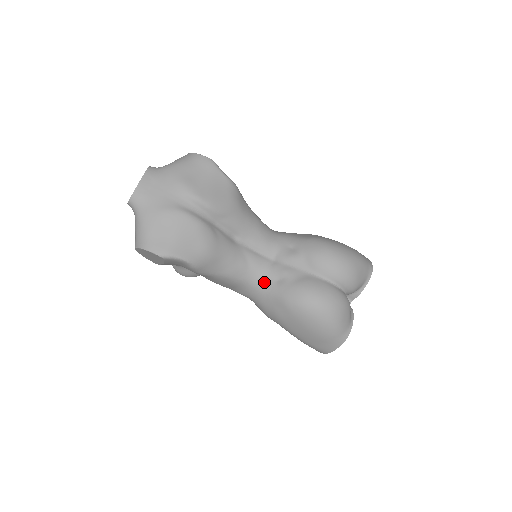
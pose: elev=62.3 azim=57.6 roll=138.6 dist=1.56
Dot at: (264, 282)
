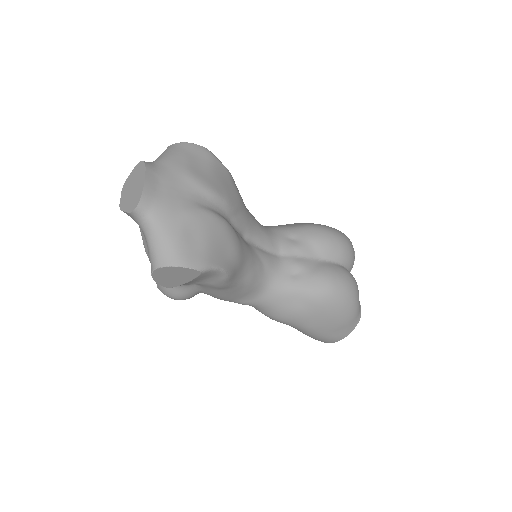
Dot at: (280, 281)
